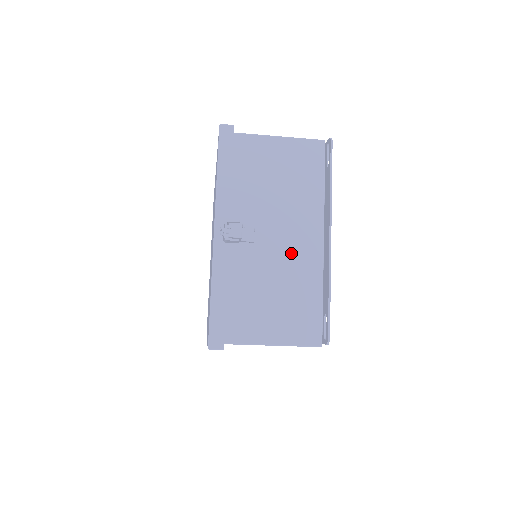
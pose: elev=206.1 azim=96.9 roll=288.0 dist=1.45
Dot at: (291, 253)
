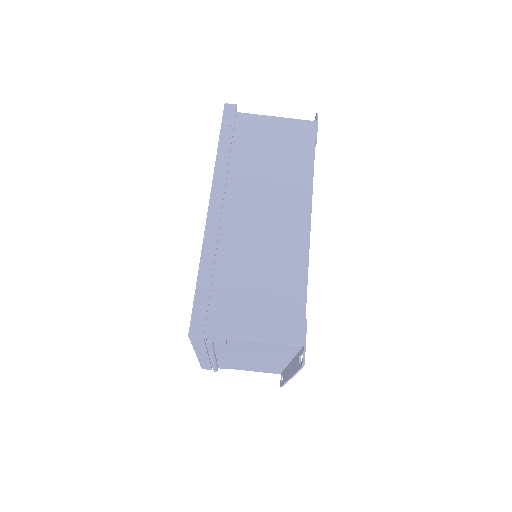
Dot at: occluded
